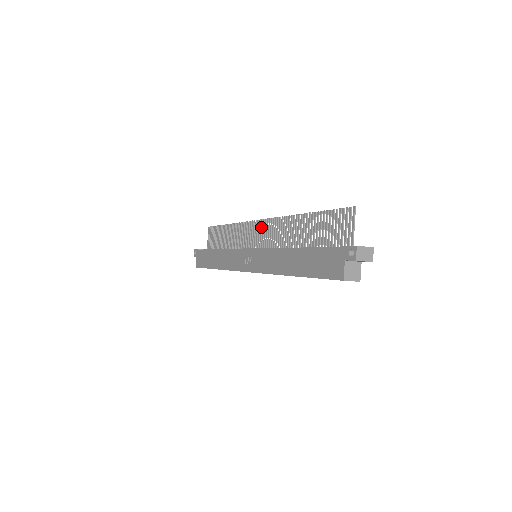
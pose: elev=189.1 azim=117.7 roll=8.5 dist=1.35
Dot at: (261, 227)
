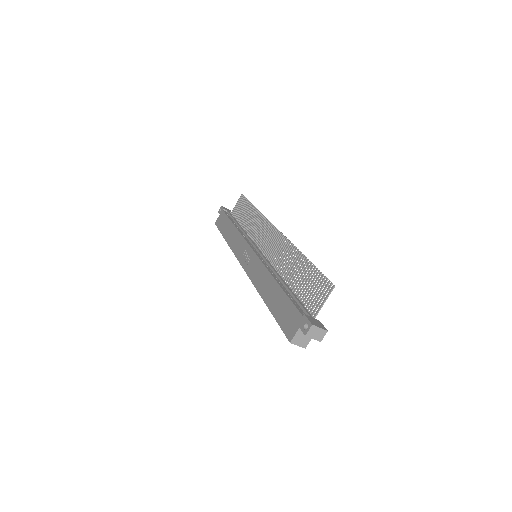
Dot at: (272, 234)
